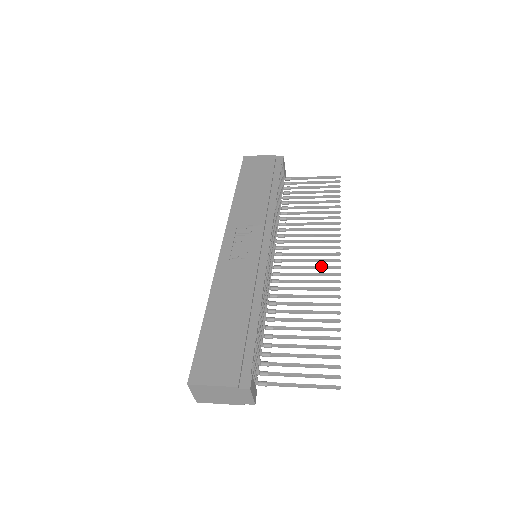
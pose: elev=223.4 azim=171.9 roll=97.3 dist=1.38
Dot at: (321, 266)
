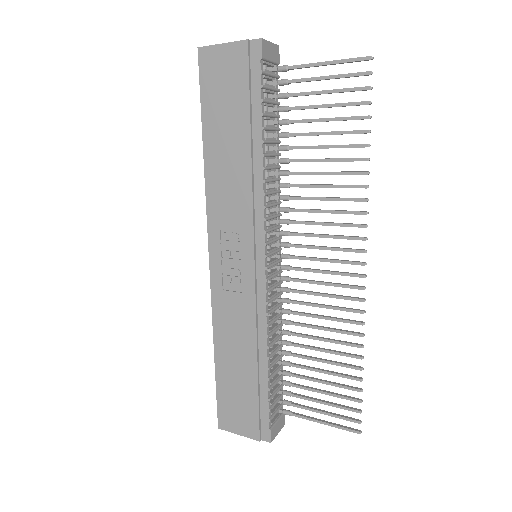
Dot at: (339, 273)
